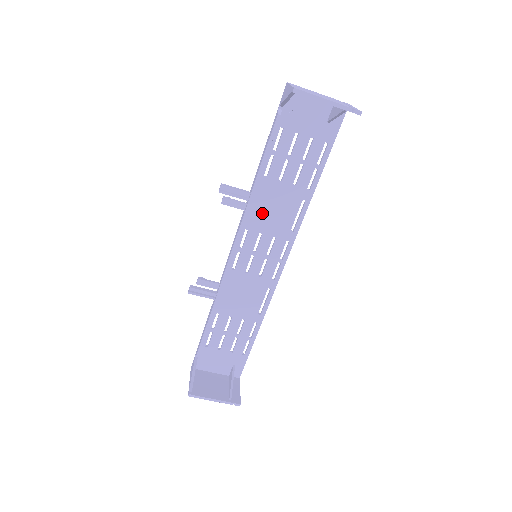
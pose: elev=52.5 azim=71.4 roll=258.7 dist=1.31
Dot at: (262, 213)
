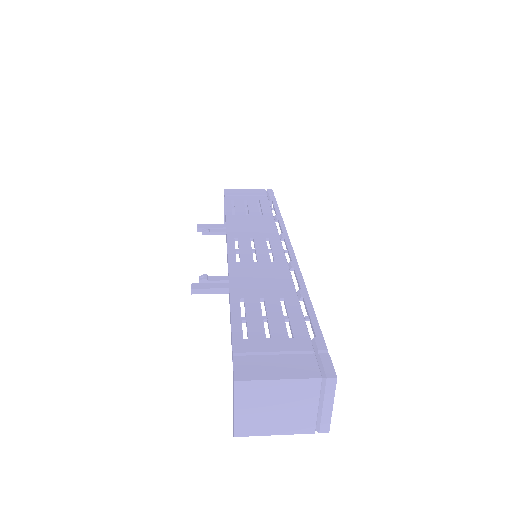
Dot at: (250, 277)
